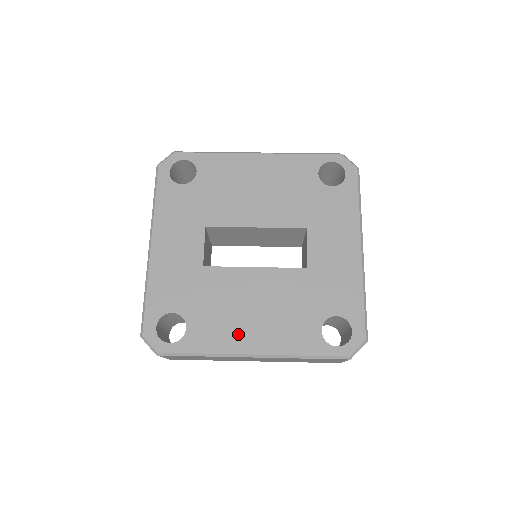
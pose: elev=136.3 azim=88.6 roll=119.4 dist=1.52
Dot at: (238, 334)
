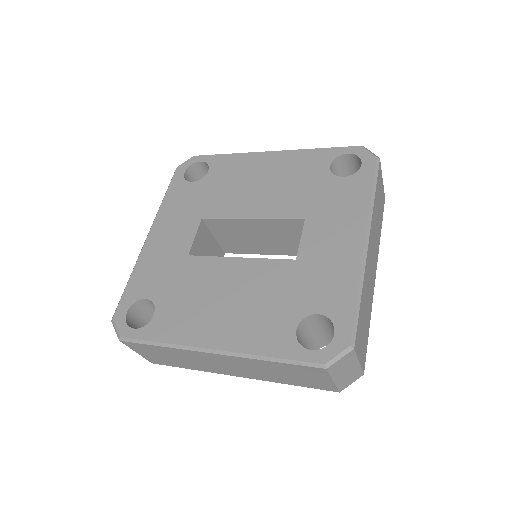
Dot at: (202, 325)
